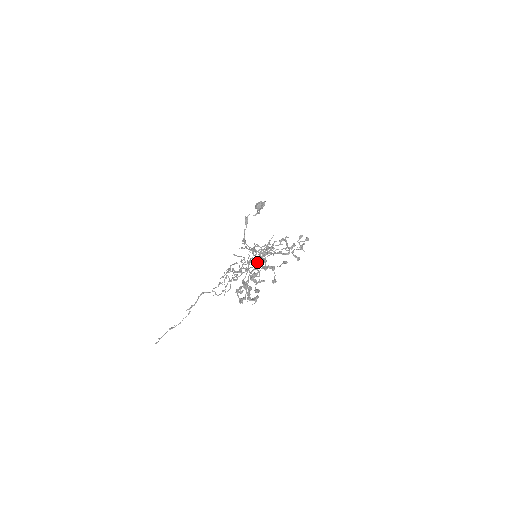
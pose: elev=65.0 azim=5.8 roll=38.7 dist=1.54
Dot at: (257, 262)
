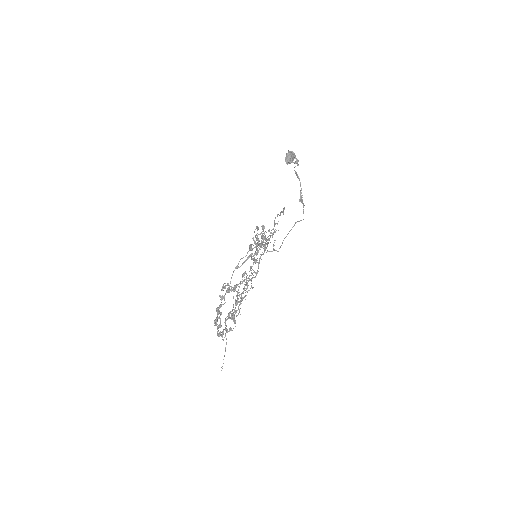
Dot at: occluded
